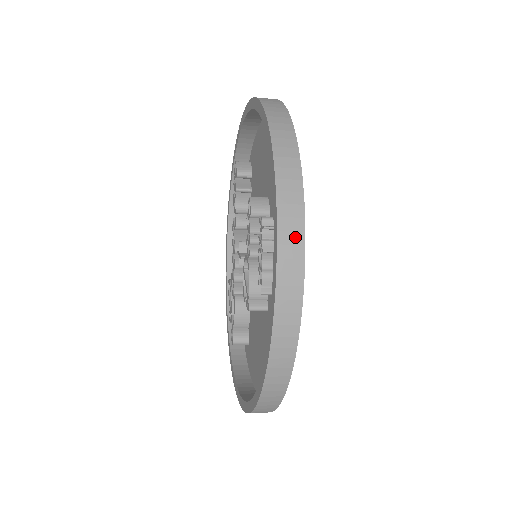
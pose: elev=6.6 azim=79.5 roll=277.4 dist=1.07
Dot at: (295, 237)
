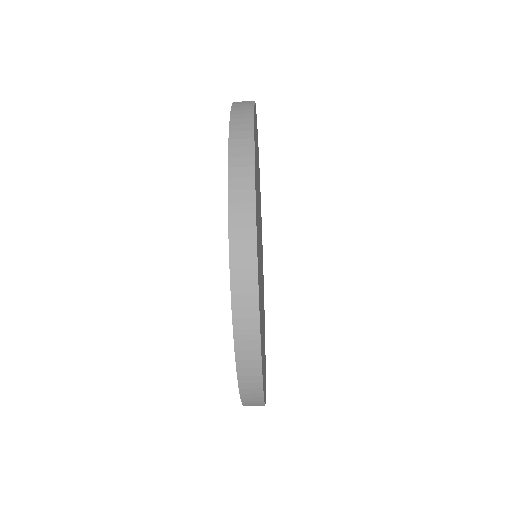
Dot at: (245, 171)
